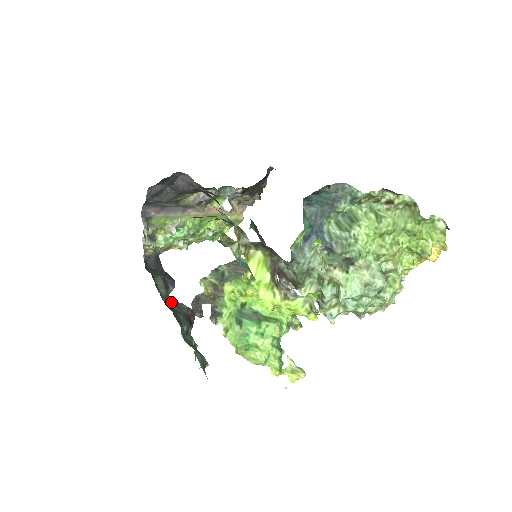
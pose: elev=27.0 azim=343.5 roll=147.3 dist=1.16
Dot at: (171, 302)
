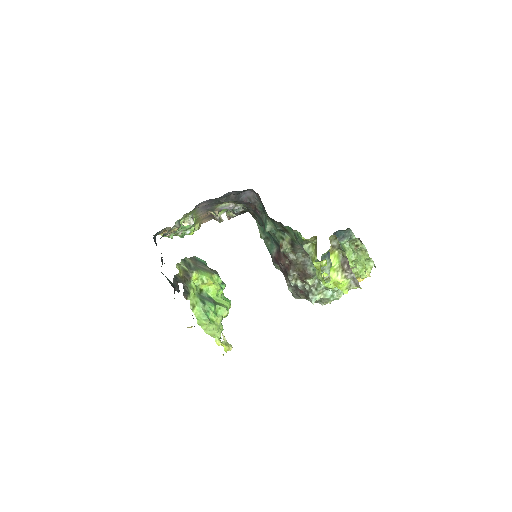
Dot at: occluded
